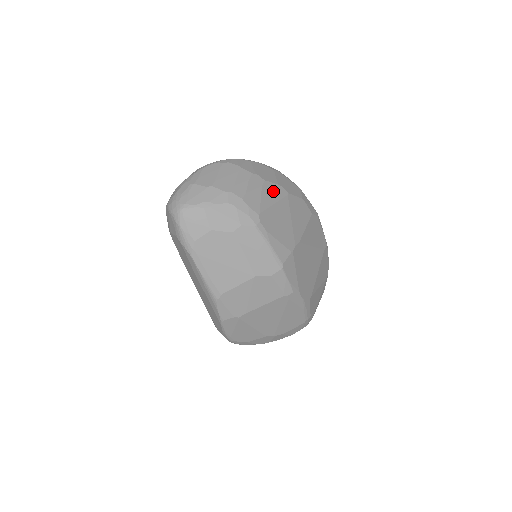
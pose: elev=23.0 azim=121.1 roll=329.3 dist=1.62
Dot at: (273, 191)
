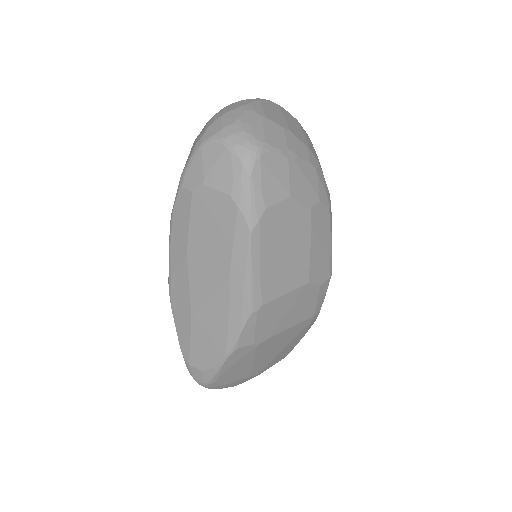
Dot at: occluded
